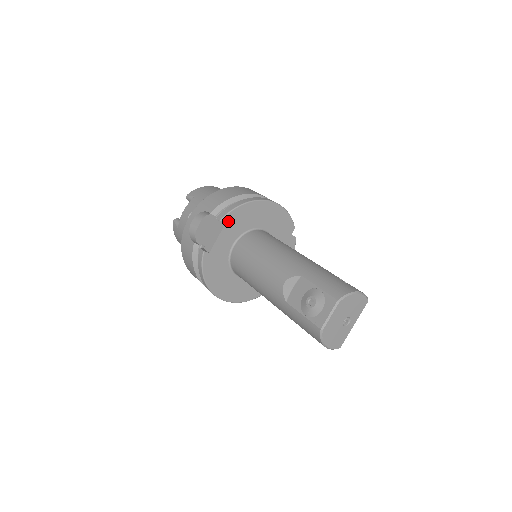
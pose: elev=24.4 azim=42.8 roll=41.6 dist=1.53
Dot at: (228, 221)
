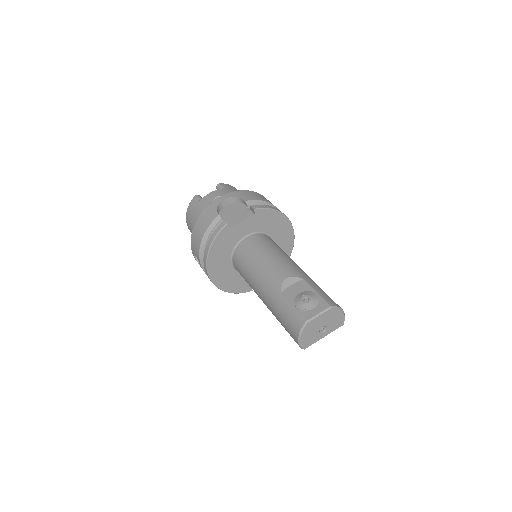
Dot at: (258, 214)
